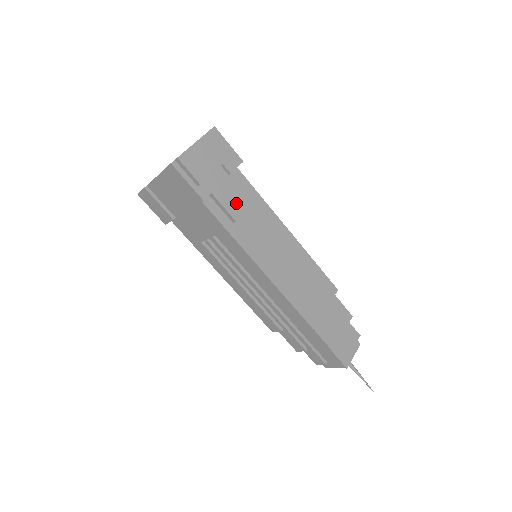
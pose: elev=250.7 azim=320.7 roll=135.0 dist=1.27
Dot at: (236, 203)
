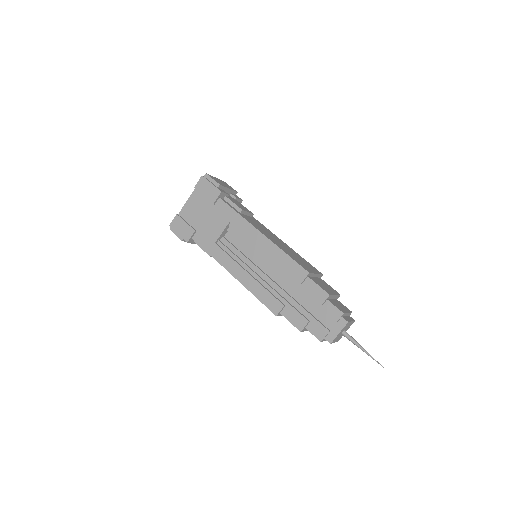
Dot at: (241, 207)
